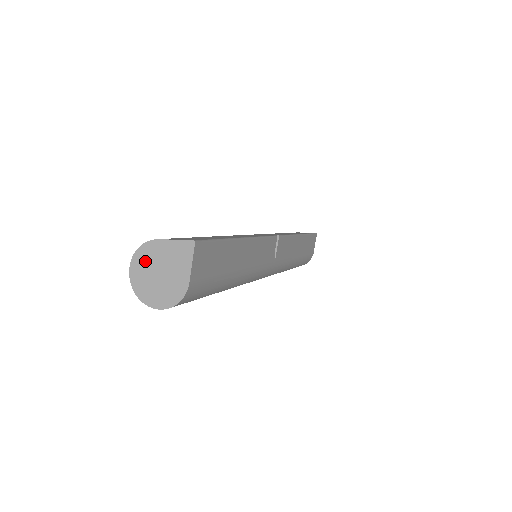
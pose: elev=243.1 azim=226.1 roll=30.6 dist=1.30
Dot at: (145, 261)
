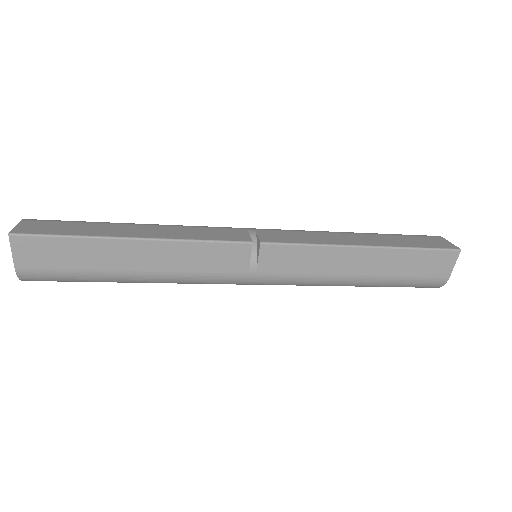
Dot at: occluded
